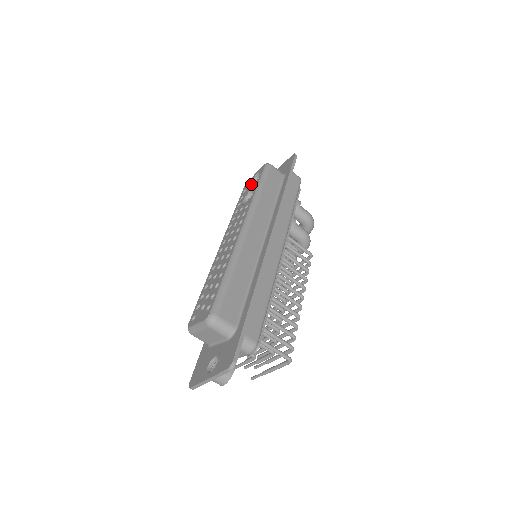
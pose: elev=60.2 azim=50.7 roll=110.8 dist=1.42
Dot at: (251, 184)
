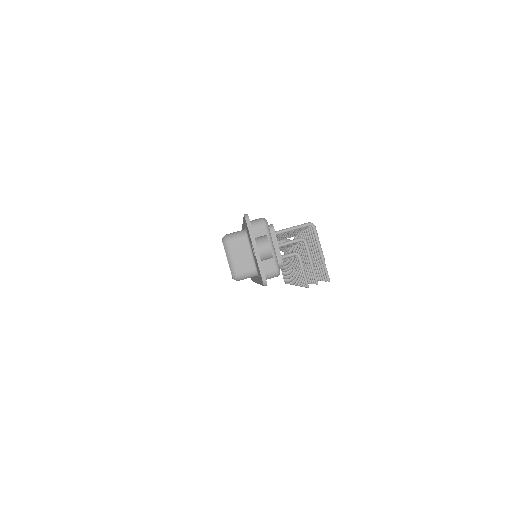
Dot at: occluded
